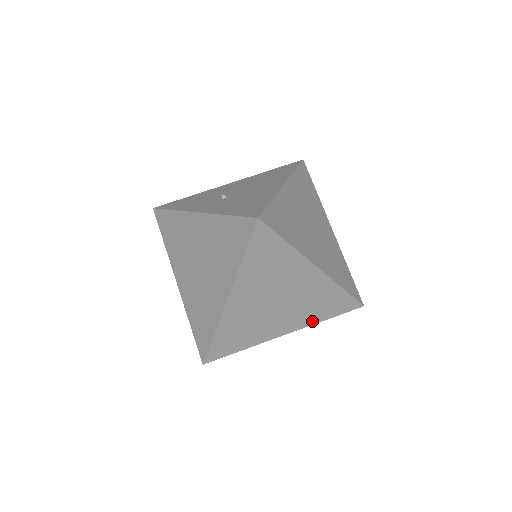
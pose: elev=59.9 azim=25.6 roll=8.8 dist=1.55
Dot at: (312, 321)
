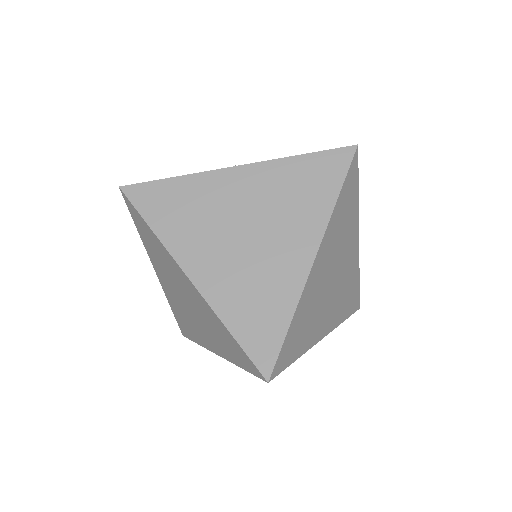
Dot at: (338, 320)
